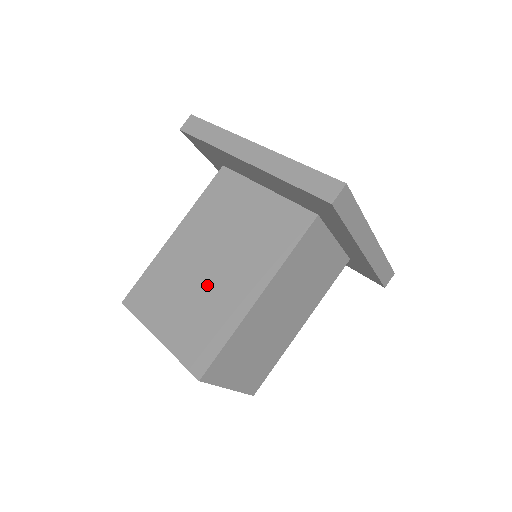
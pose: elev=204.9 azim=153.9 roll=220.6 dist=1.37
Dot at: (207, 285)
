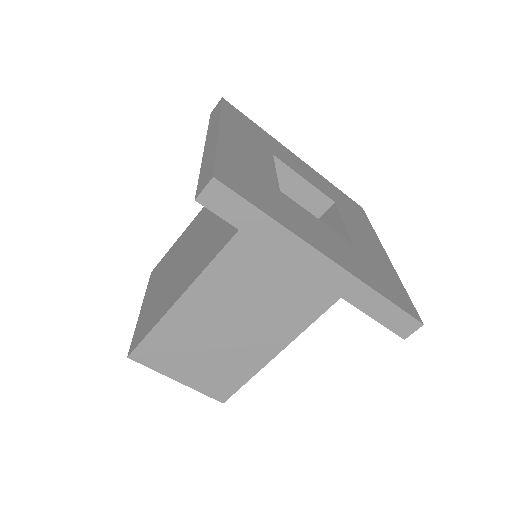
Dot at: (176, 271)
